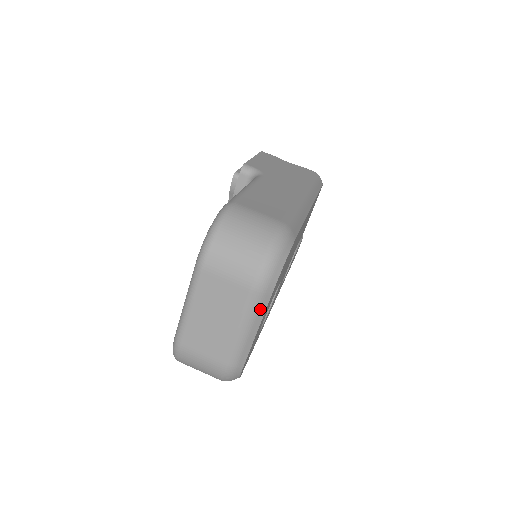
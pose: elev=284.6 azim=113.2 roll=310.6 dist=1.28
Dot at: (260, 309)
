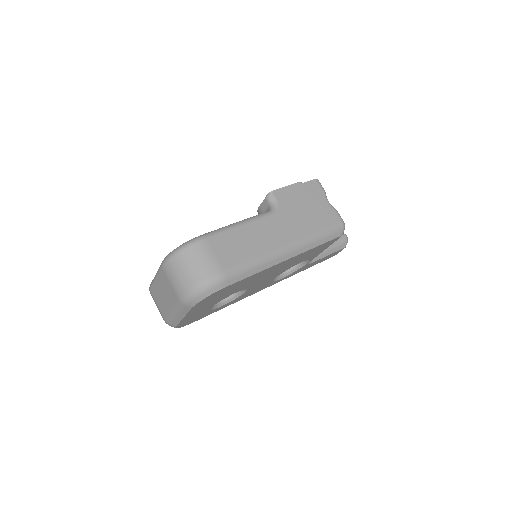
Dot at: (183, 310)
